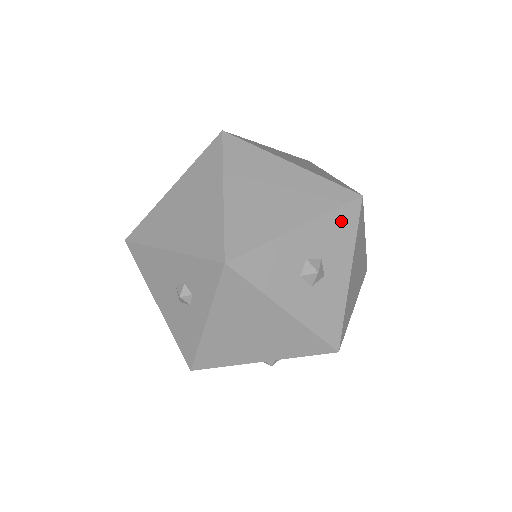
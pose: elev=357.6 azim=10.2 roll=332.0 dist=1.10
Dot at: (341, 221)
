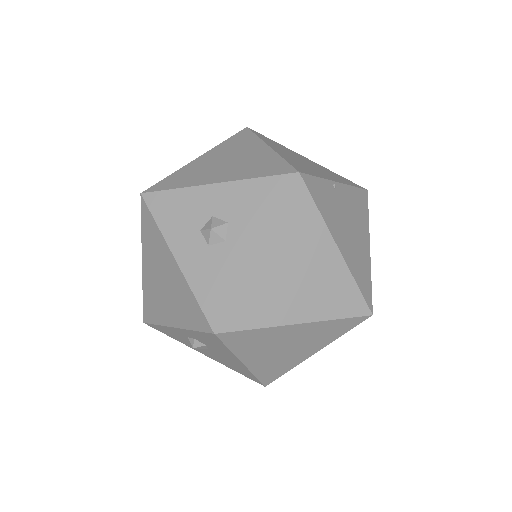
Dot at: (264, 191)
